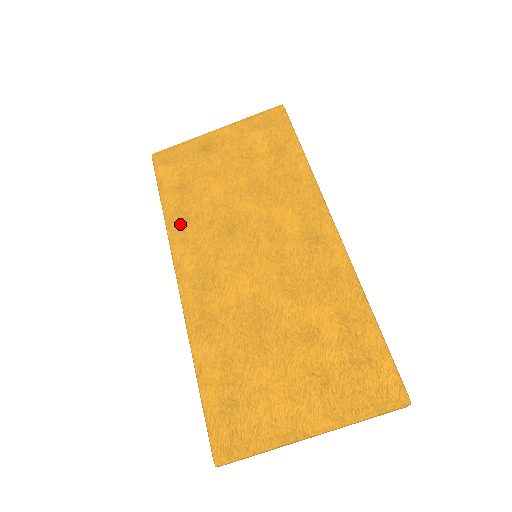
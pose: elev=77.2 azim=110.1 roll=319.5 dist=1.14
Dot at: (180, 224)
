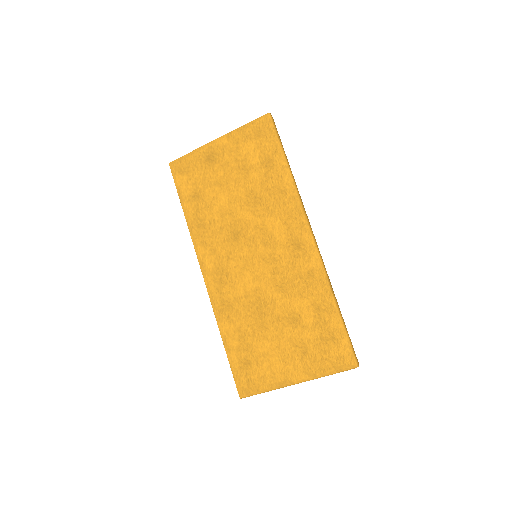
Dot at: (199, 229)
